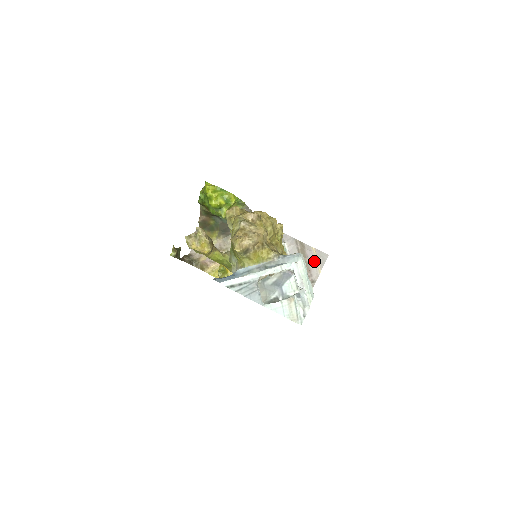
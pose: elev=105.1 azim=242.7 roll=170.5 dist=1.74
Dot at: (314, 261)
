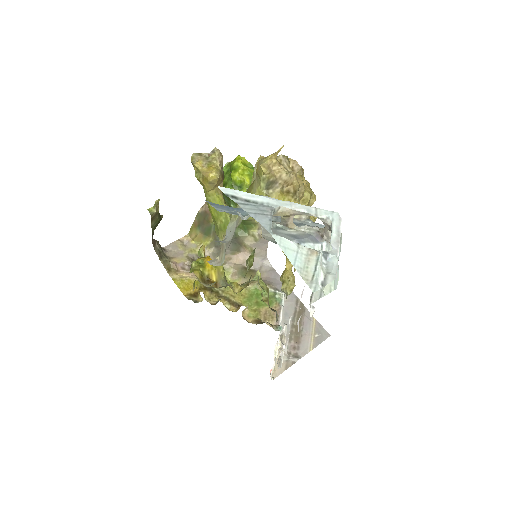
Dot at: (309, 333)
